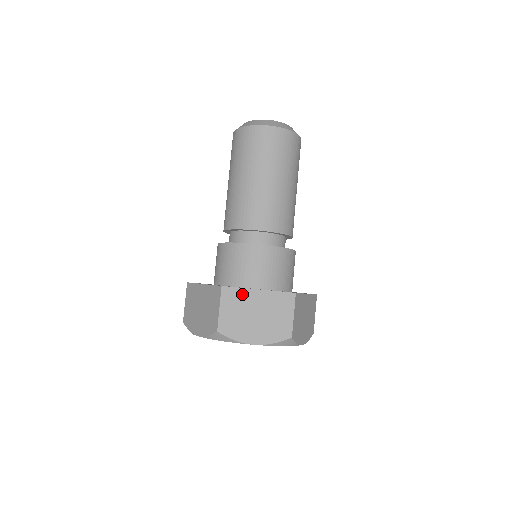
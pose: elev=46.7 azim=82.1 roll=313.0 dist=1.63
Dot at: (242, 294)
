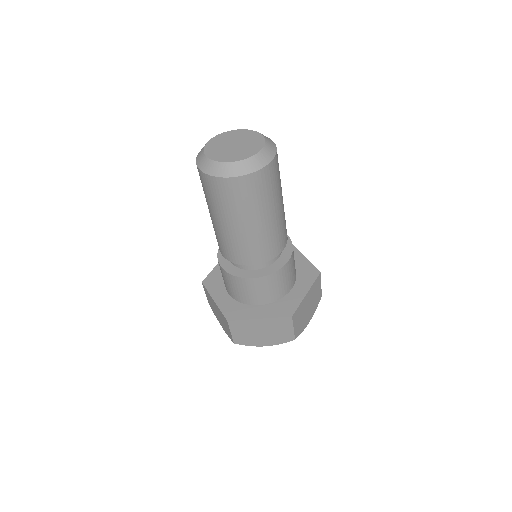
Dot at: (246, 323)
